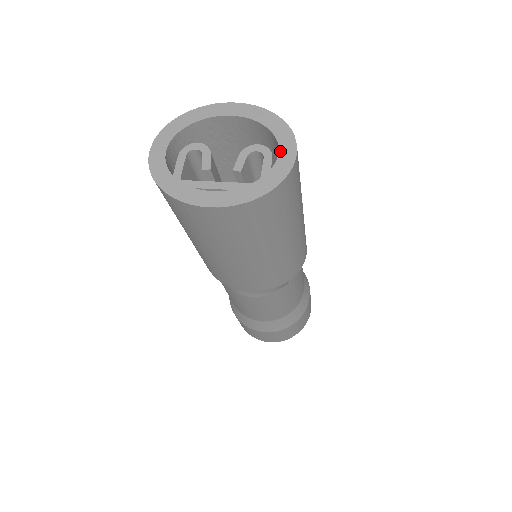
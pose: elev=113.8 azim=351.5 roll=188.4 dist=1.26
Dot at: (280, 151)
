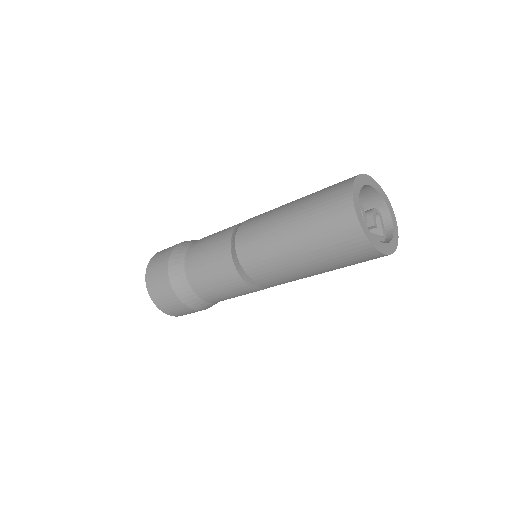
Dot at: (393, 219)
